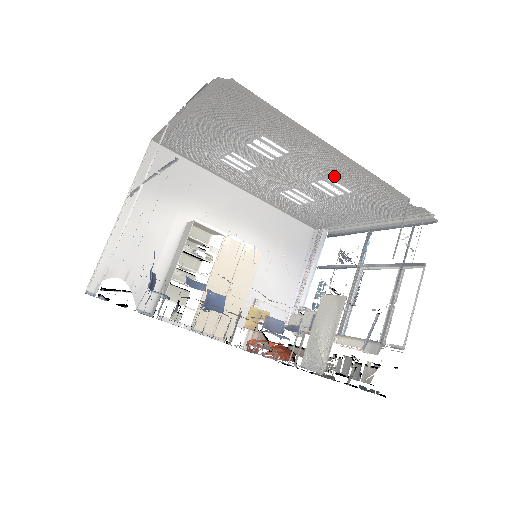
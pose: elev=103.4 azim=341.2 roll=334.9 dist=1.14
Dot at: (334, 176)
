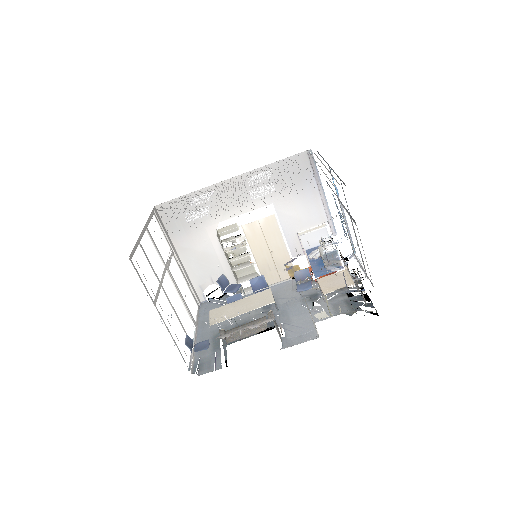
Dot at: occluded
